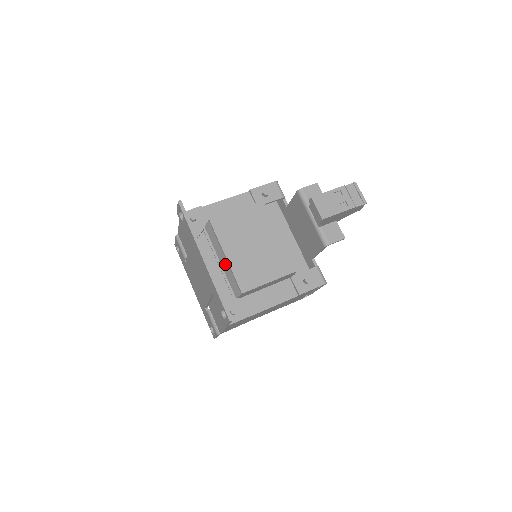
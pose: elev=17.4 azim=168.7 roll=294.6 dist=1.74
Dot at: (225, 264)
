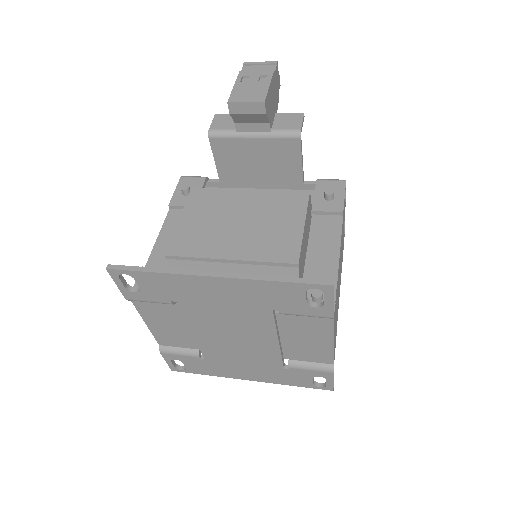
Dot at: (241, 271)
